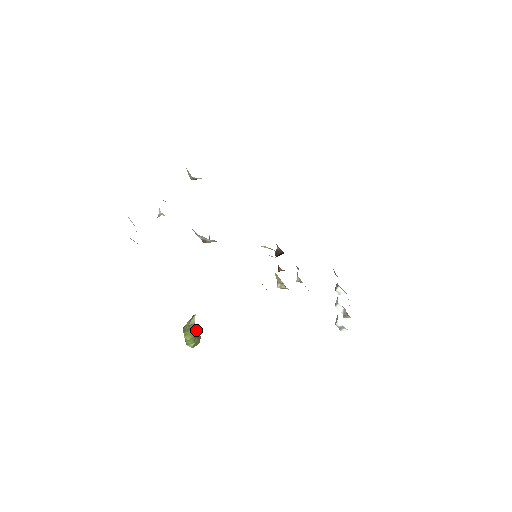
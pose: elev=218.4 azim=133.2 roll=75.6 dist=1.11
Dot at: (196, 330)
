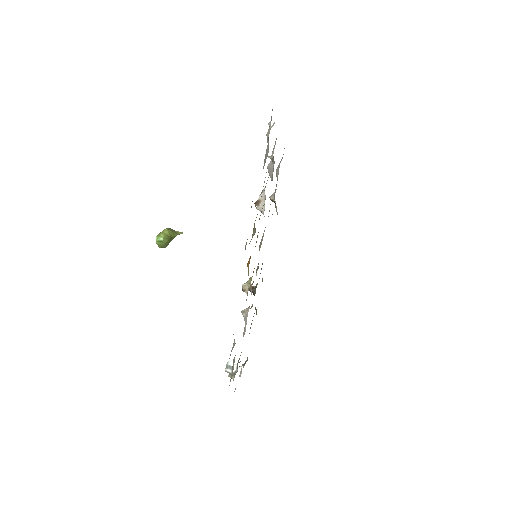
Dot at: (173, 238)
